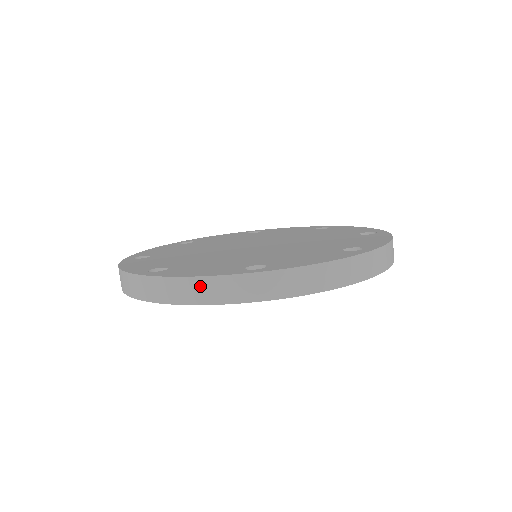
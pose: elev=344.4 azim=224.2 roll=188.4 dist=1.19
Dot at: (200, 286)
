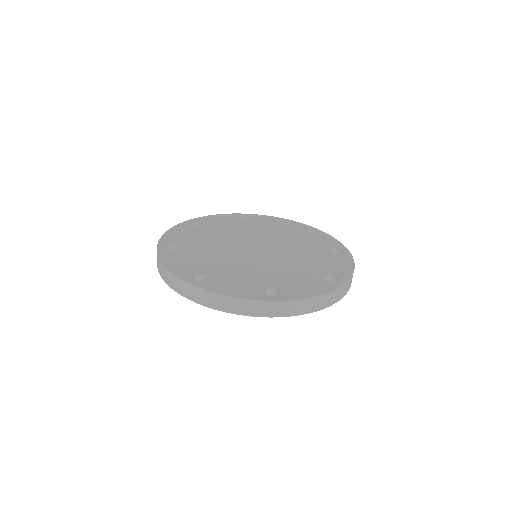
Dot at: (167, 273)
